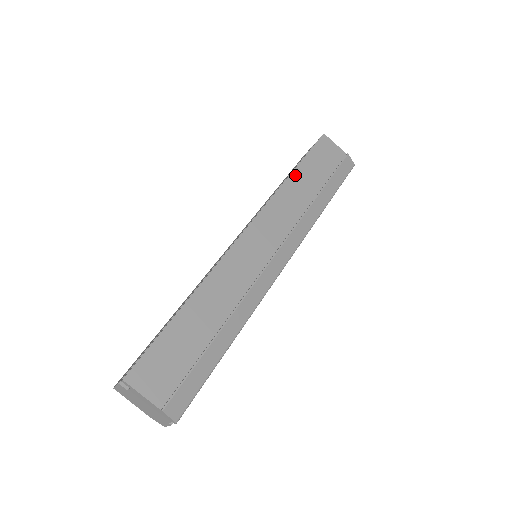
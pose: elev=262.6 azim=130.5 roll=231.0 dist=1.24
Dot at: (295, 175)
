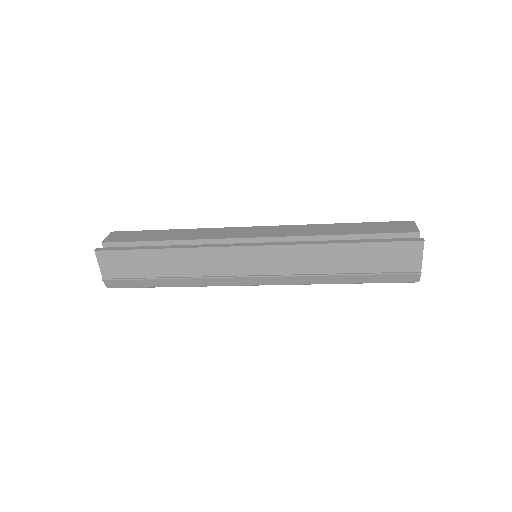
Dot at: (343, 247)
